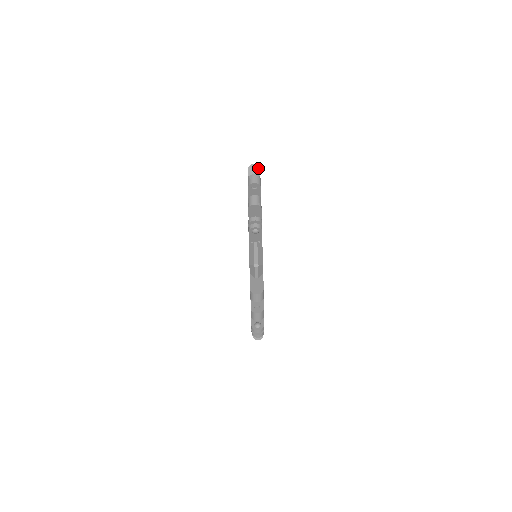
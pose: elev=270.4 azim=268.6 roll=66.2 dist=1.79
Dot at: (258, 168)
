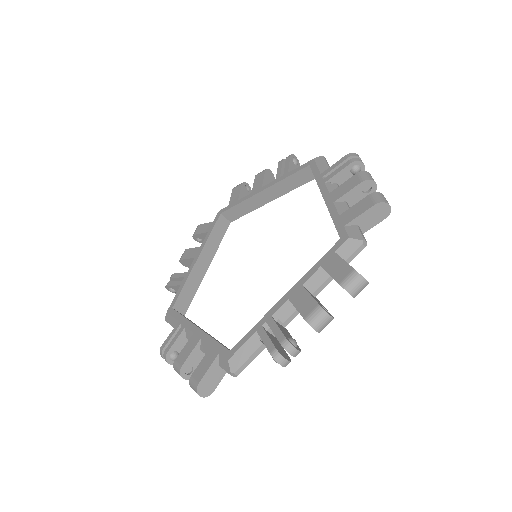
Dot at: (386, 216)
